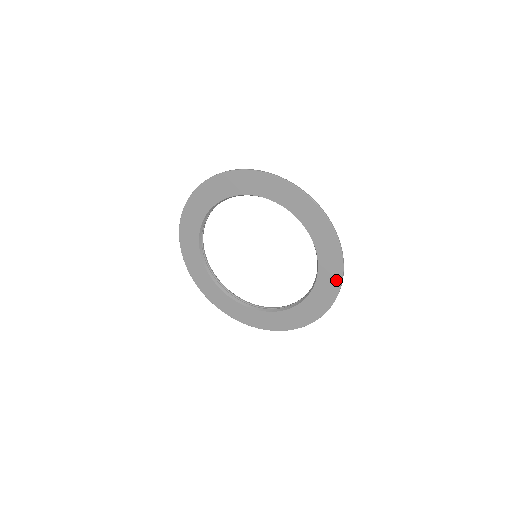
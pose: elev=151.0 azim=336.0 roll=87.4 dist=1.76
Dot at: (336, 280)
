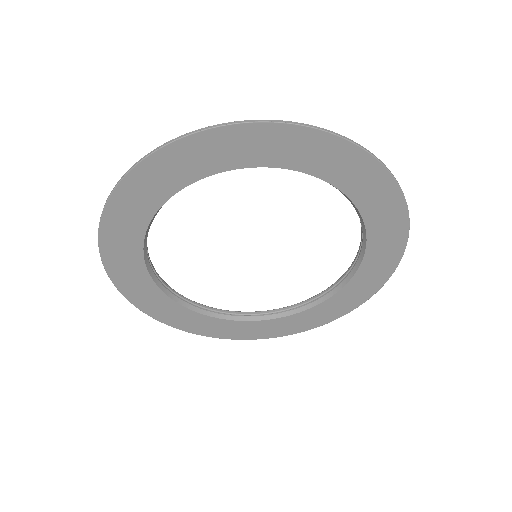
Dot at: (366, 165)
